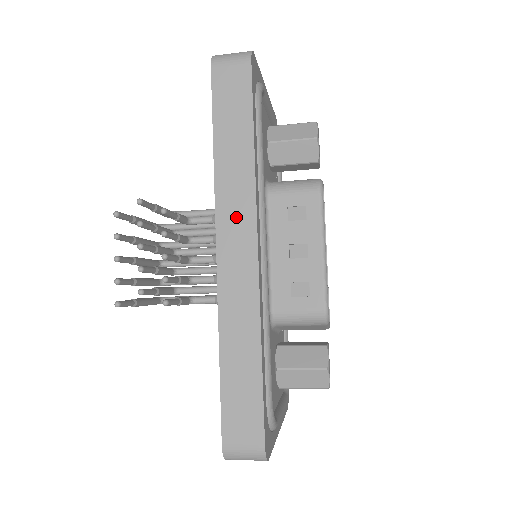
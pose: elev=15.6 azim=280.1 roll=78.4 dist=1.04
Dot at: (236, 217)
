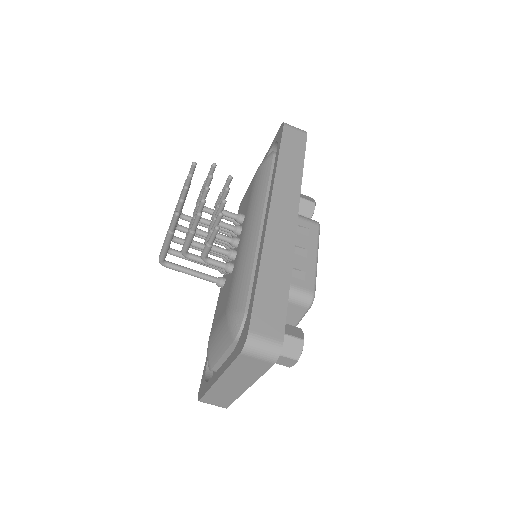
Dot at: (286, 197)
